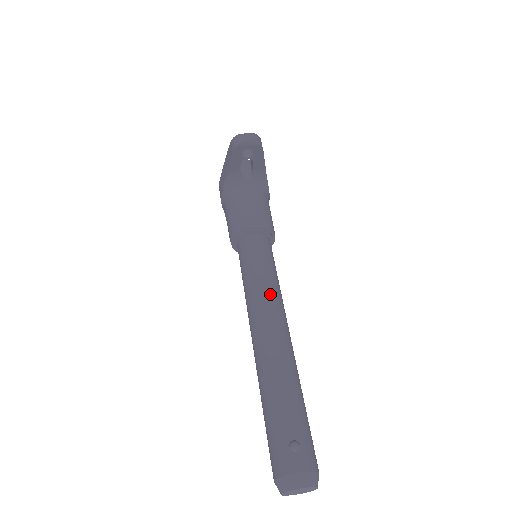
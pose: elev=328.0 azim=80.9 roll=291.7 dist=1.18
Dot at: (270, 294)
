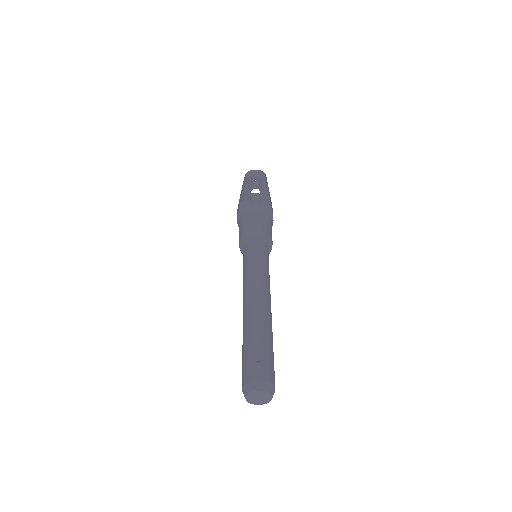
Dot at: (260, 276)
